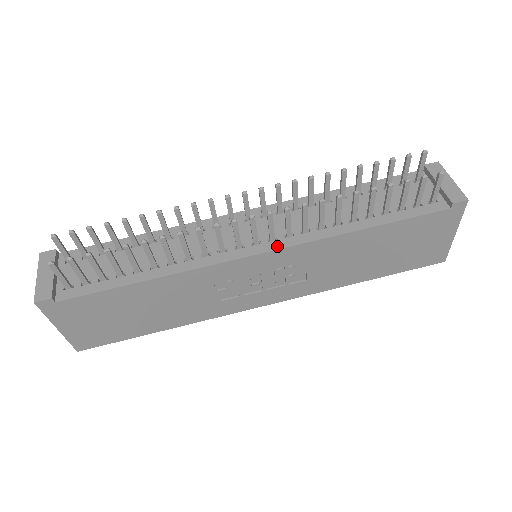
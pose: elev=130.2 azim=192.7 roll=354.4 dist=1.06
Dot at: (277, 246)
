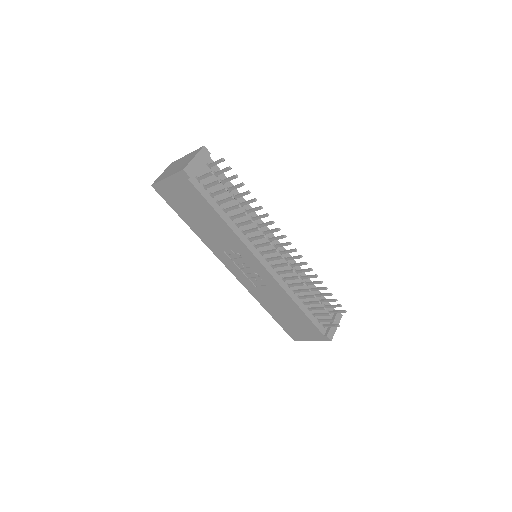
Dot at: (271, 272)
